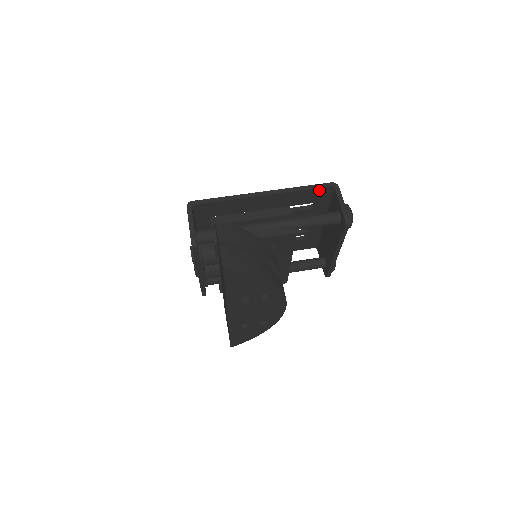
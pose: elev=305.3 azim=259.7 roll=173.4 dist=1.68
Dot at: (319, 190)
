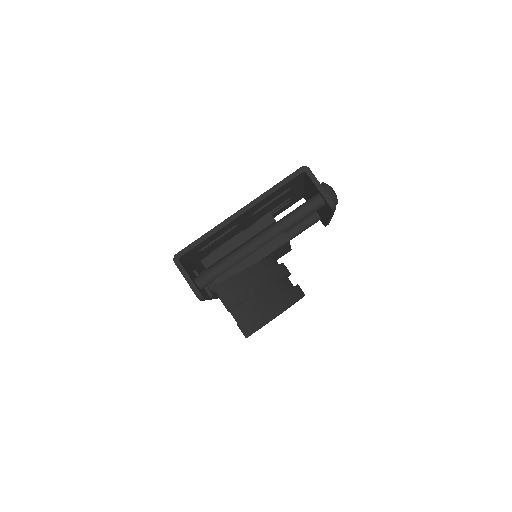
Dot at: (291, 180)
